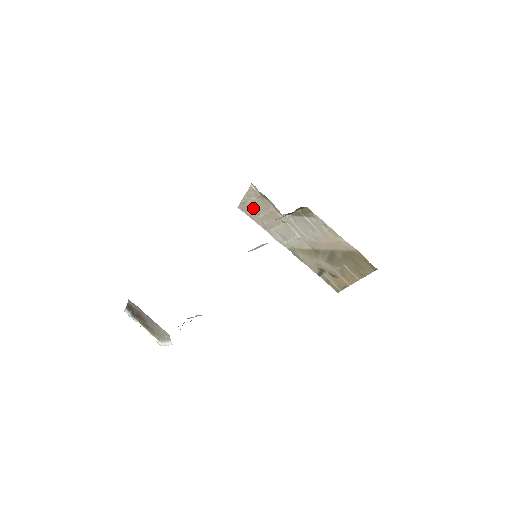
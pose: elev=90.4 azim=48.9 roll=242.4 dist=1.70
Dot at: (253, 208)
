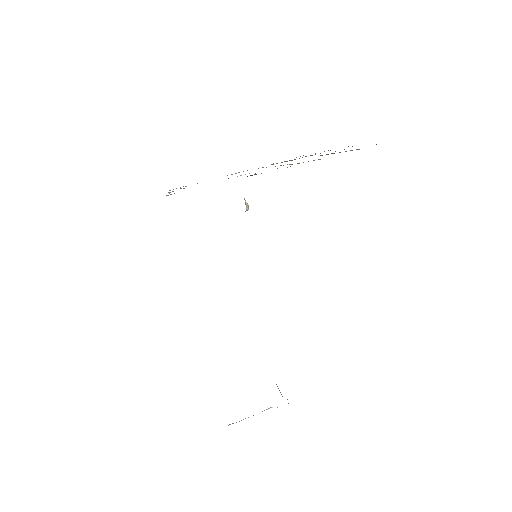
Dot at: occluded
